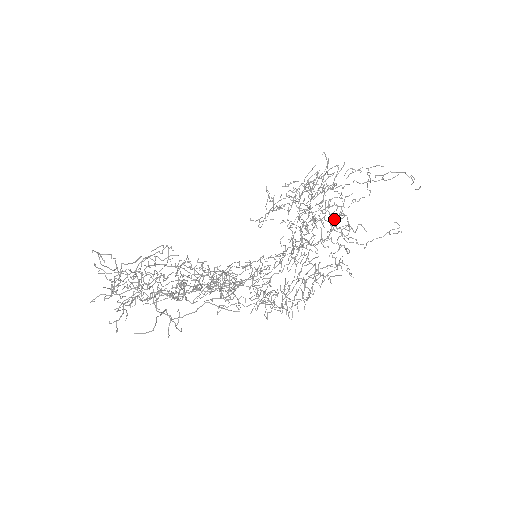
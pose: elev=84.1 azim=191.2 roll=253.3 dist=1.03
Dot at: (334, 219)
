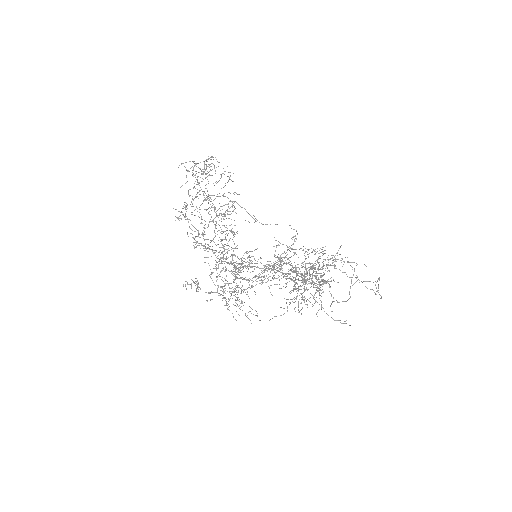
Dot at: occluded
